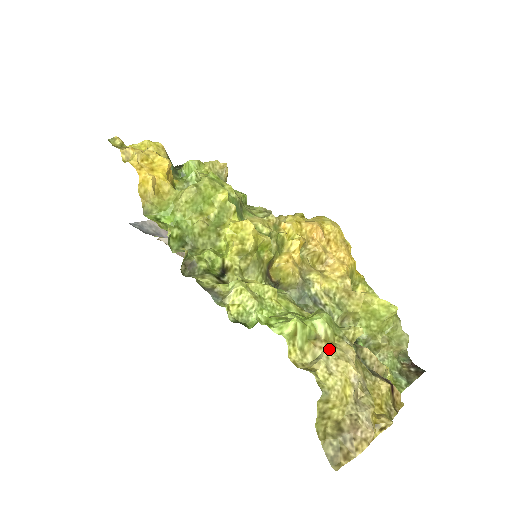
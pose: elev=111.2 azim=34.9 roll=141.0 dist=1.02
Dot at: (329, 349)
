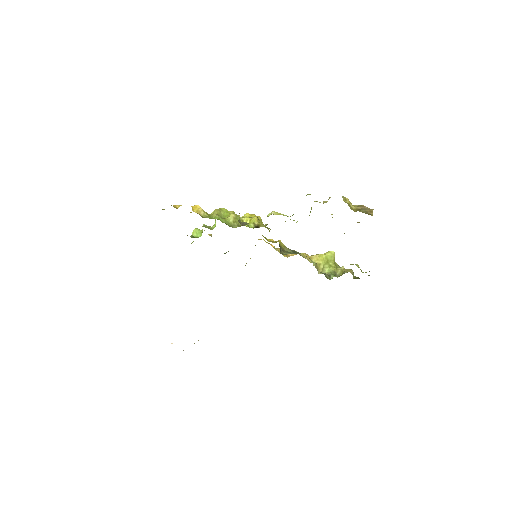
Dot at: occluded
